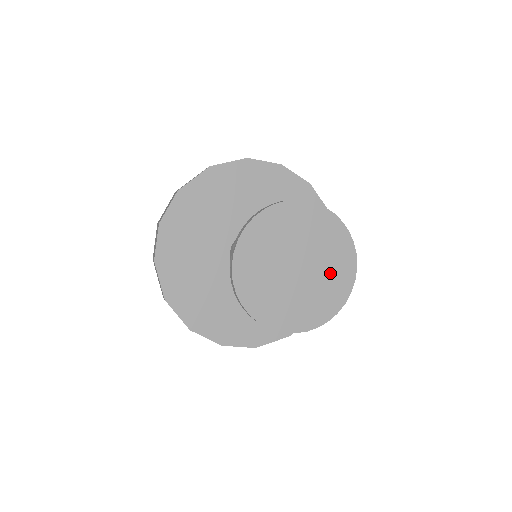
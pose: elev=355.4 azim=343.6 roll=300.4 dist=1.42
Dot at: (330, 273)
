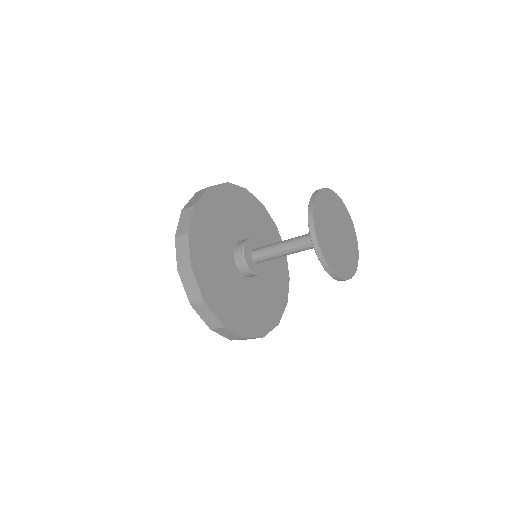
Dot at: (349, 238)
